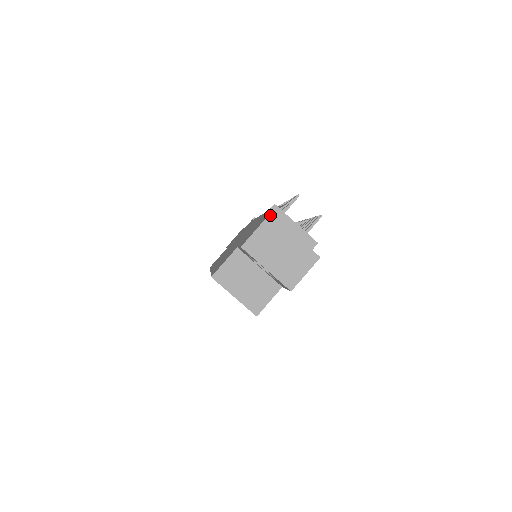
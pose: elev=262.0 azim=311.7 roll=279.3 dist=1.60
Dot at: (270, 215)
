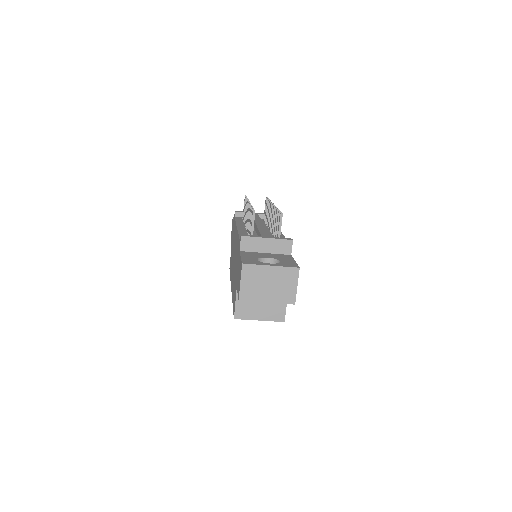
Dot at: (243, 265)
